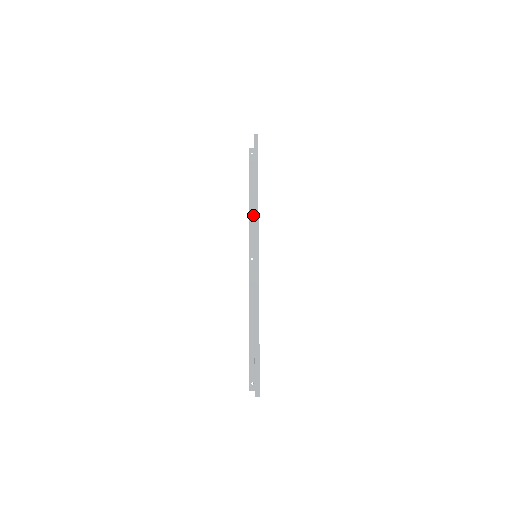
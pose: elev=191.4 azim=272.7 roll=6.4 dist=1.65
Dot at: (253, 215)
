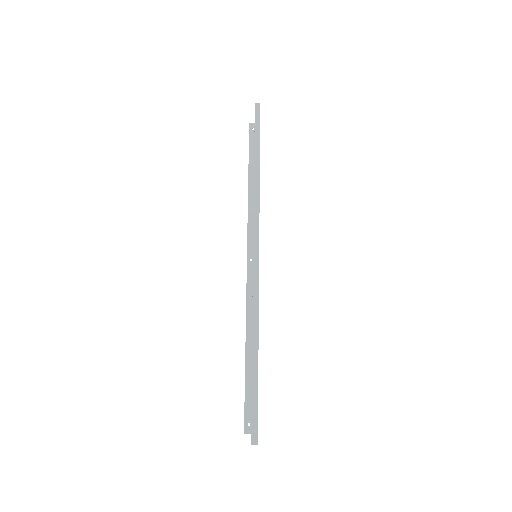
Dot at: (253, 205)
